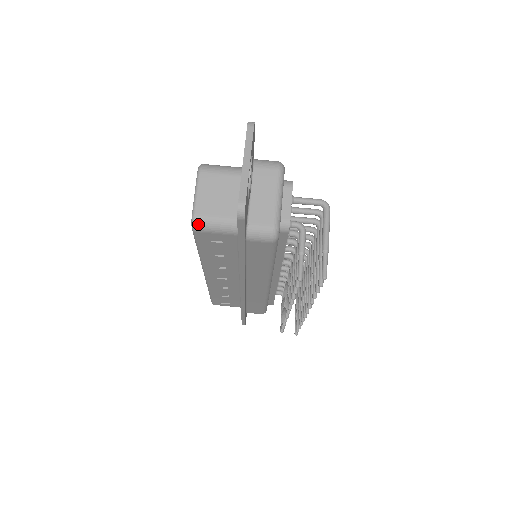
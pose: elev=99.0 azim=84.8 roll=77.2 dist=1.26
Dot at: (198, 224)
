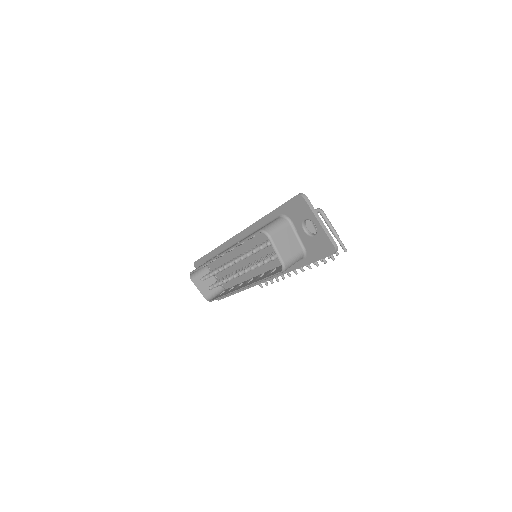
Dot at: (287, 267)
